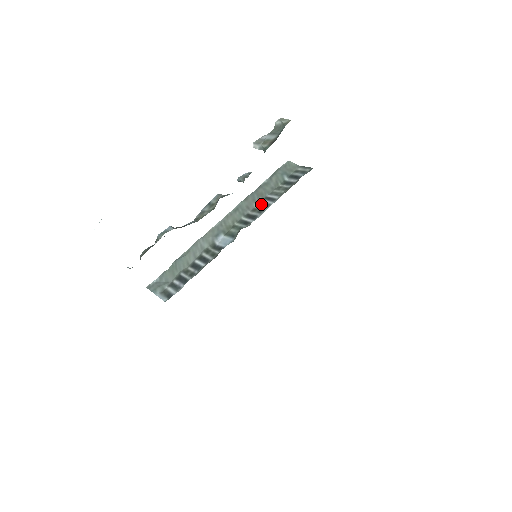
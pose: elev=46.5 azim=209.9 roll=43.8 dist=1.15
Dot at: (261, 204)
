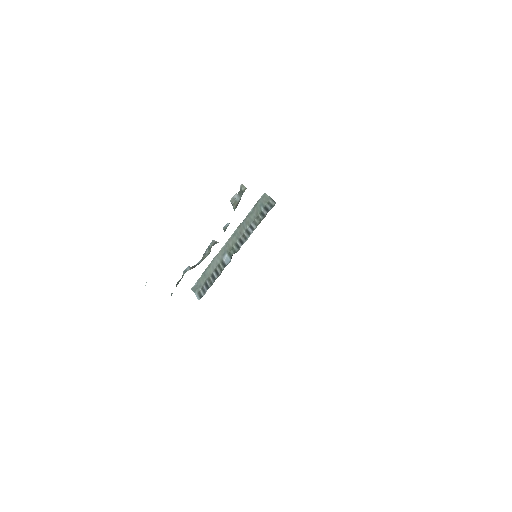
Dot at: (247, 231)
